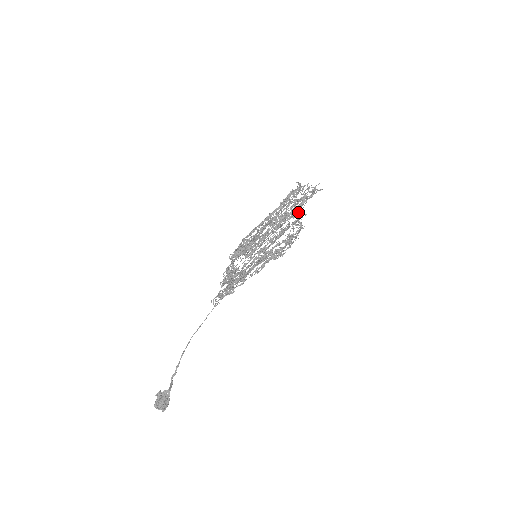
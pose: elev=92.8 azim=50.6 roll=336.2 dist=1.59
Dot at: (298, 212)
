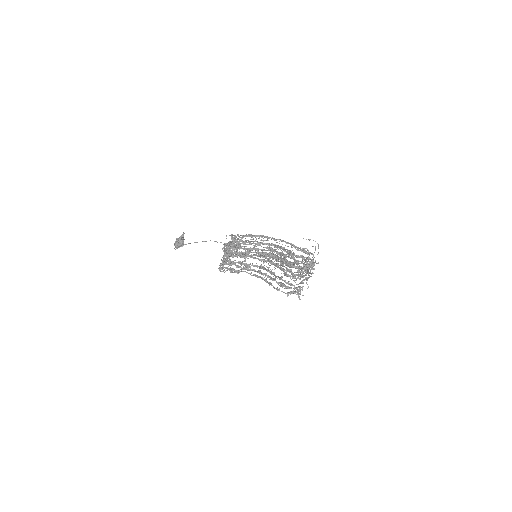
Dot at: (307, 270)
